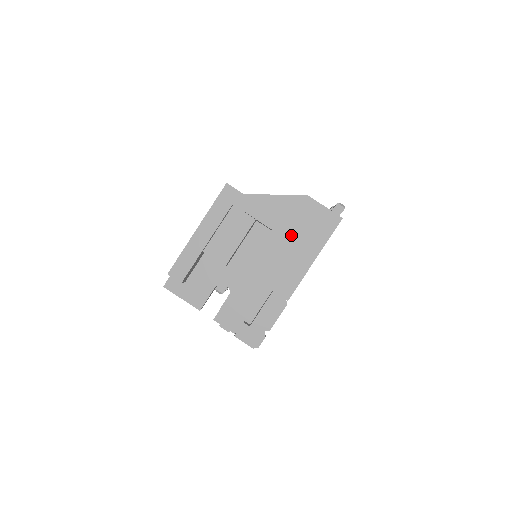
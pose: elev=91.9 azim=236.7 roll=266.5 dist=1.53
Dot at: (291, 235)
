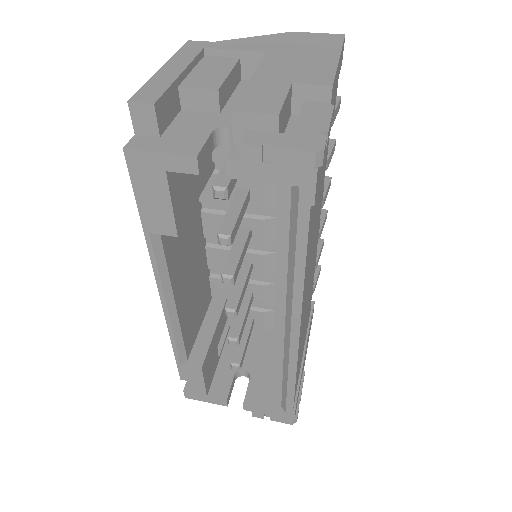
Dot at: (293, 51)
